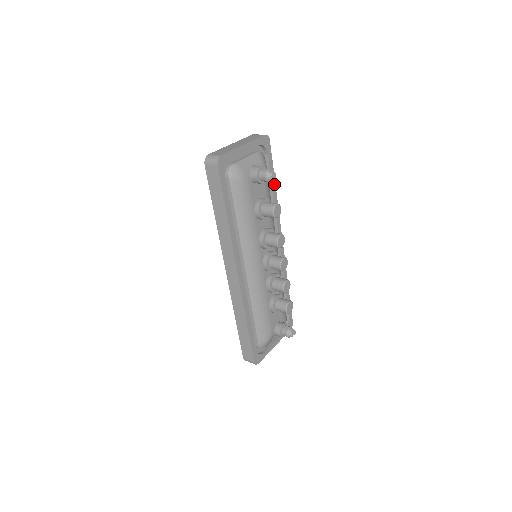
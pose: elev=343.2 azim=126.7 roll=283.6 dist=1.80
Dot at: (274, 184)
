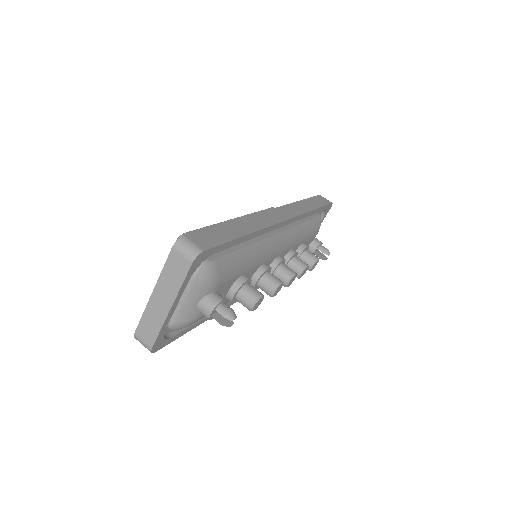
Dot at: (242, 238)
